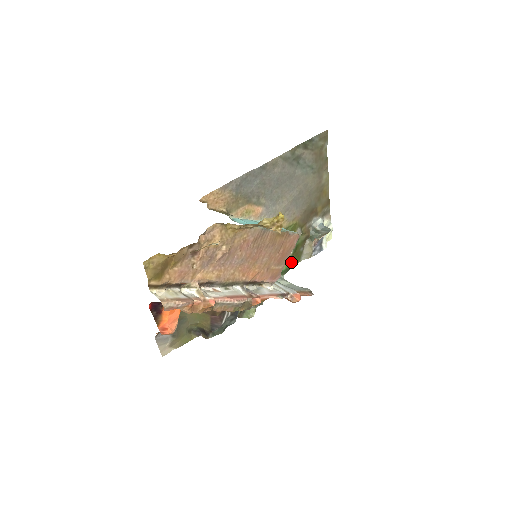
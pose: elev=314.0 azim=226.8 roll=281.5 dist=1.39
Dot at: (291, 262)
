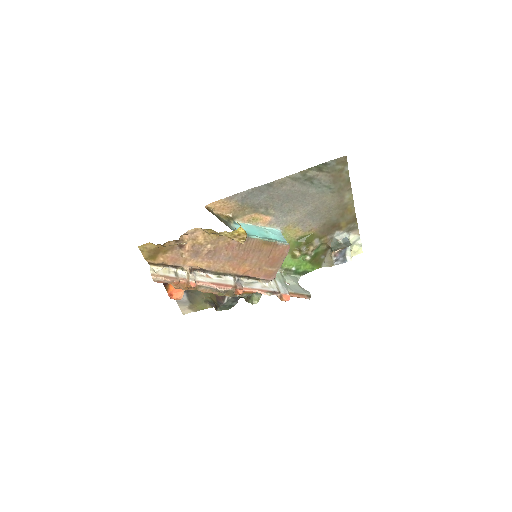
Dot at: (310, 266)
